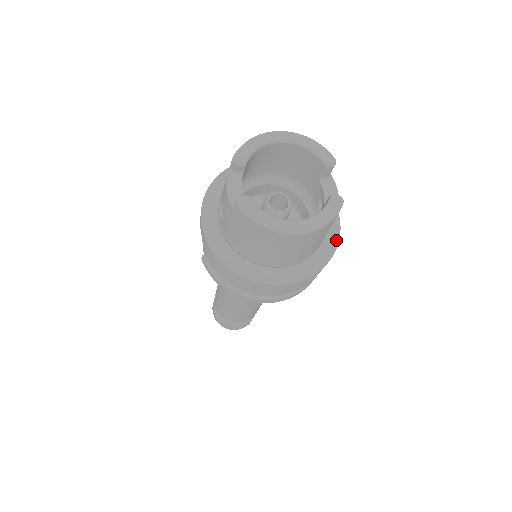
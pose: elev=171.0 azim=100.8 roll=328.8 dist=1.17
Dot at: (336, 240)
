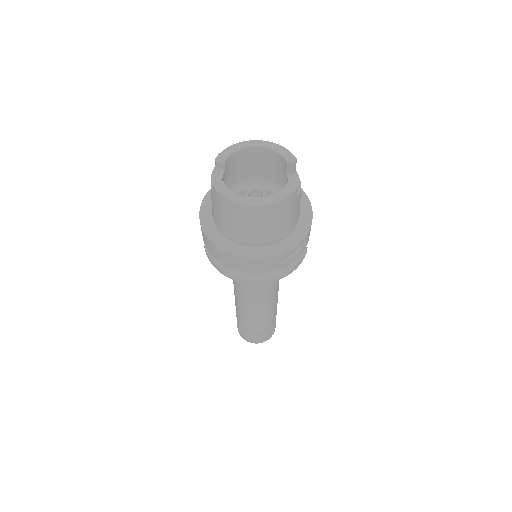
Dot at: (307, 228)
